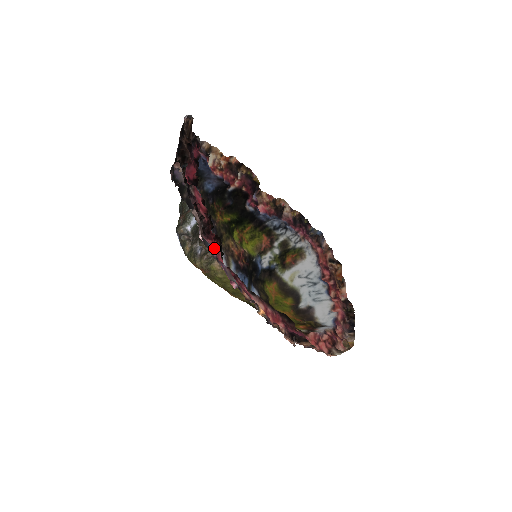
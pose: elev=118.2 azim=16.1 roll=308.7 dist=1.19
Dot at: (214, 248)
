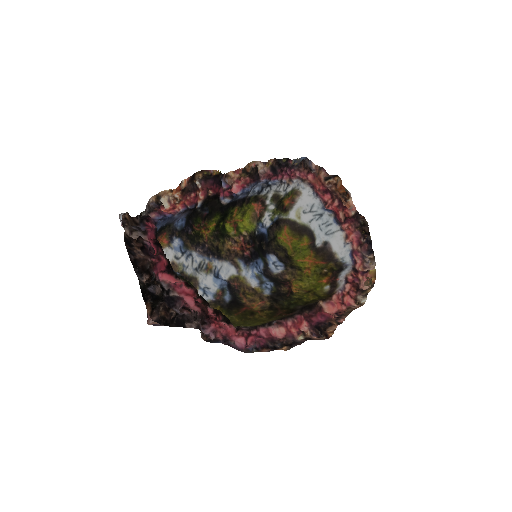
Dot at: (220, 328)
